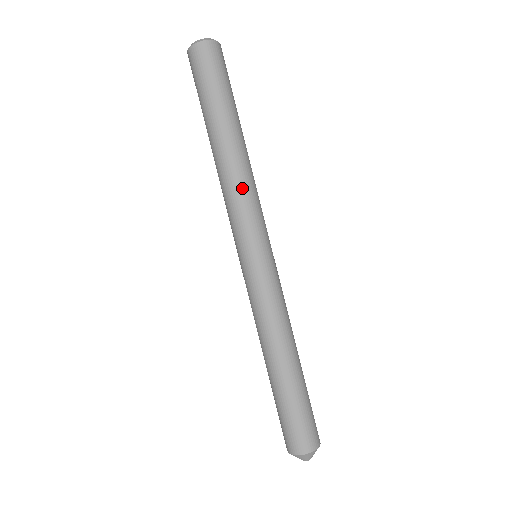
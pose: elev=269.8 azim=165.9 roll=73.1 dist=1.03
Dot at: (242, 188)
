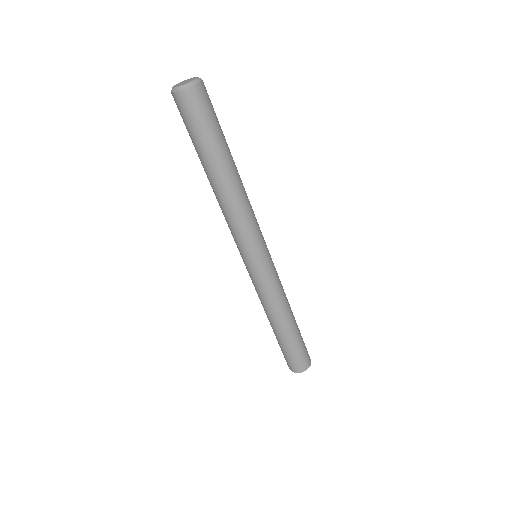
Dot at: (240, 215)
